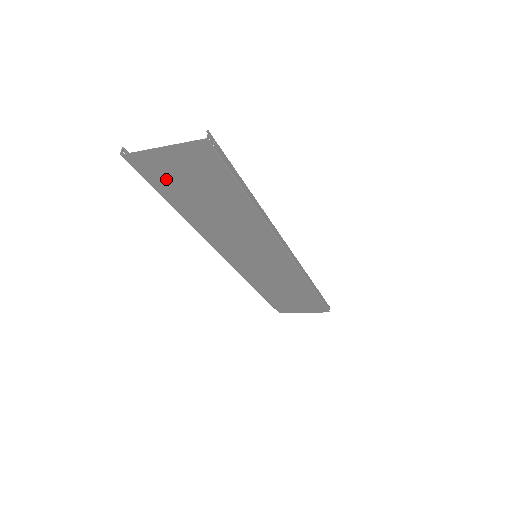
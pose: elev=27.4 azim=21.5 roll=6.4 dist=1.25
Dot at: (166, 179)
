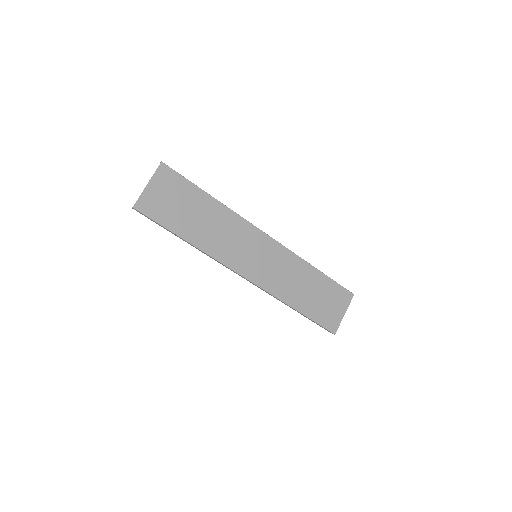
Dot at: (163, 211)
